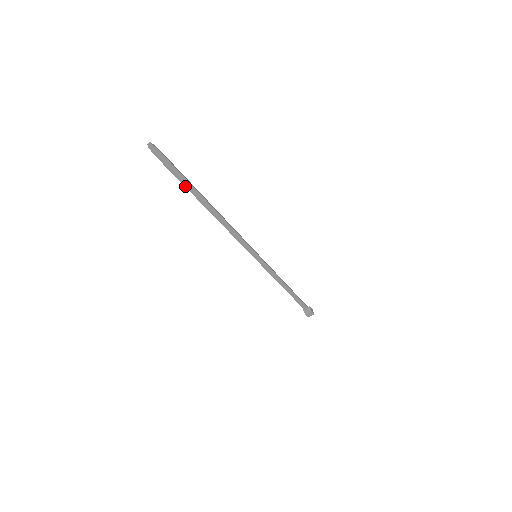
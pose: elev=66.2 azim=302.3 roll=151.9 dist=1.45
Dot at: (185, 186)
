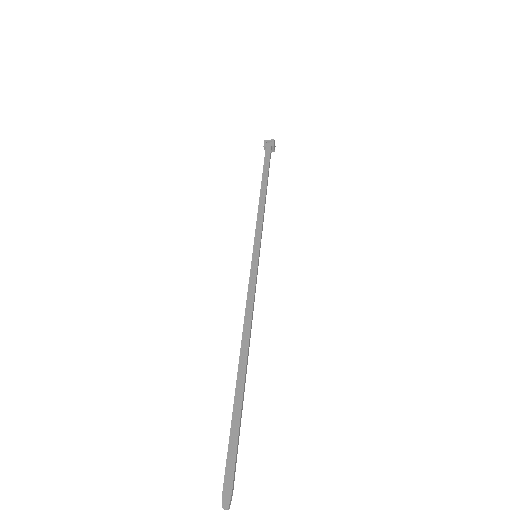
Dot at: (233, 415)
